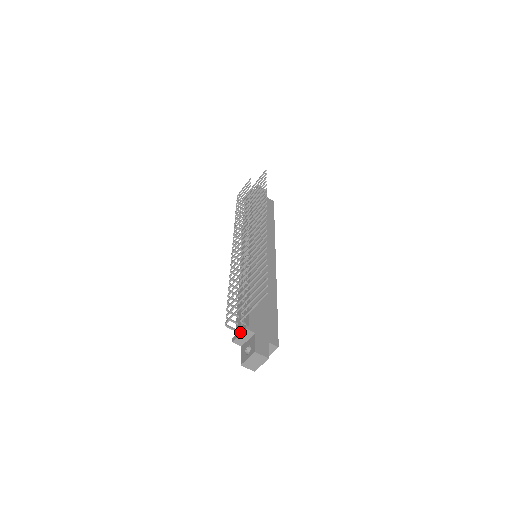
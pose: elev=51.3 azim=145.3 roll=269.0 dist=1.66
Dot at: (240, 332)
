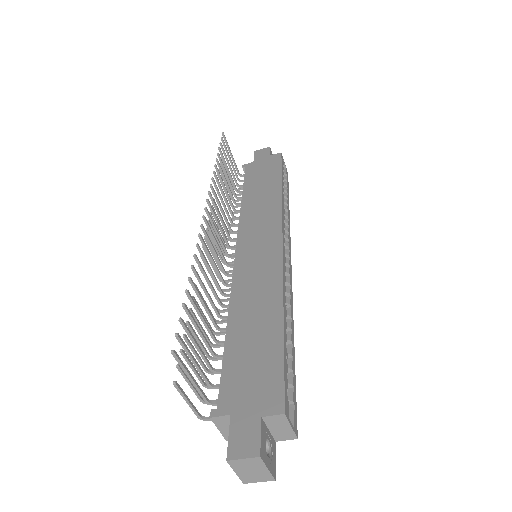
Dot at: (216, 424)
